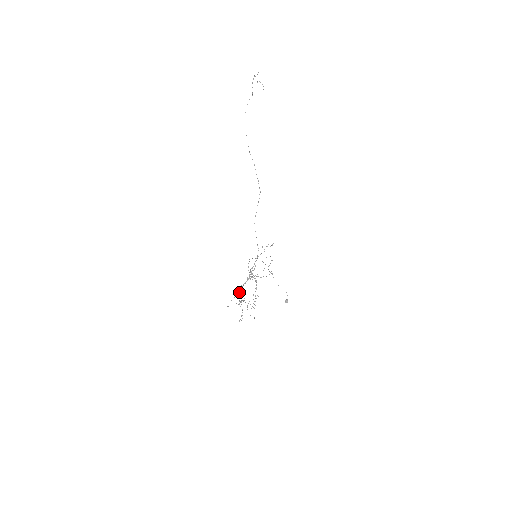
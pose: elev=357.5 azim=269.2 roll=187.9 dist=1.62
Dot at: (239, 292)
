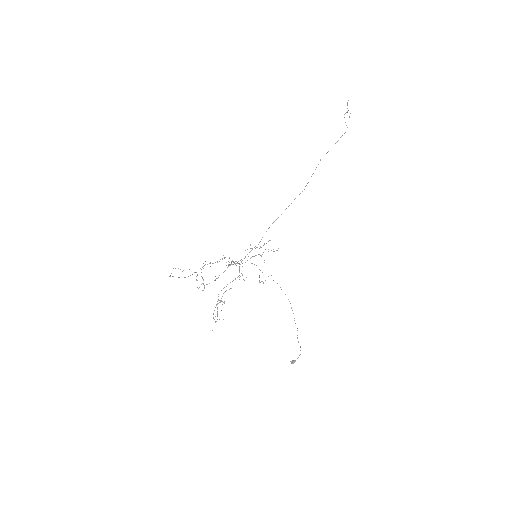
Dot at: (203, 266)
